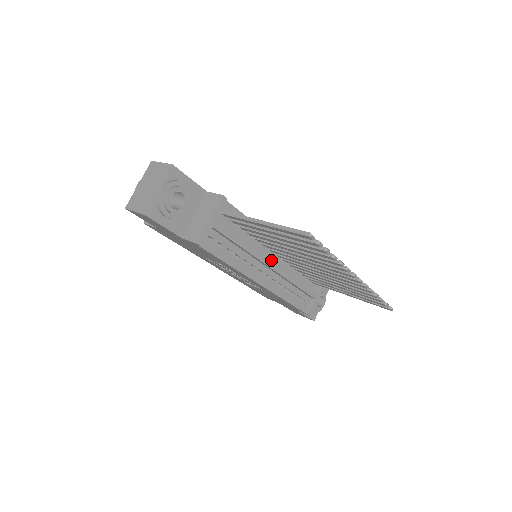
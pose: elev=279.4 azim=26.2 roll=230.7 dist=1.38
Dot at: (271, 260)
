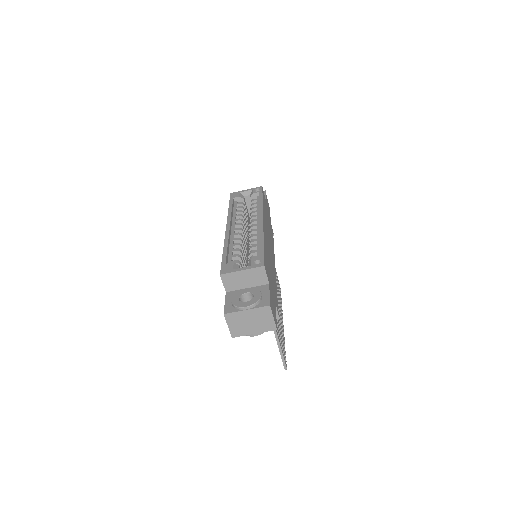
Dot at: occluded
